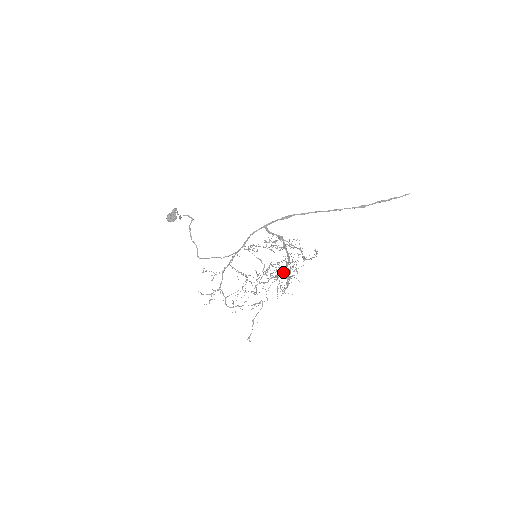
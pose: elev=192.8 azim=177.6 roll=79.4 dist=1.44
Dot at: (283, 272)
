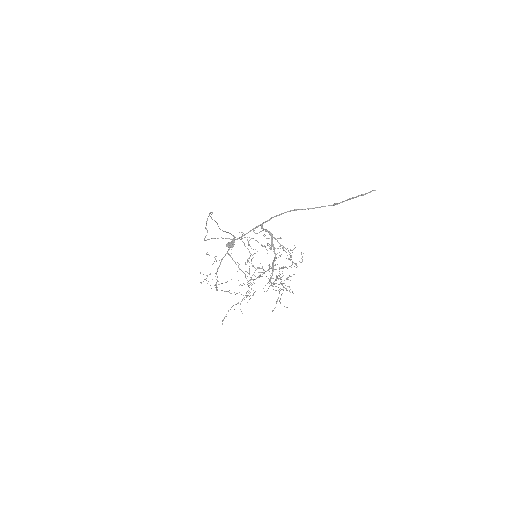
Dot at: occluded
